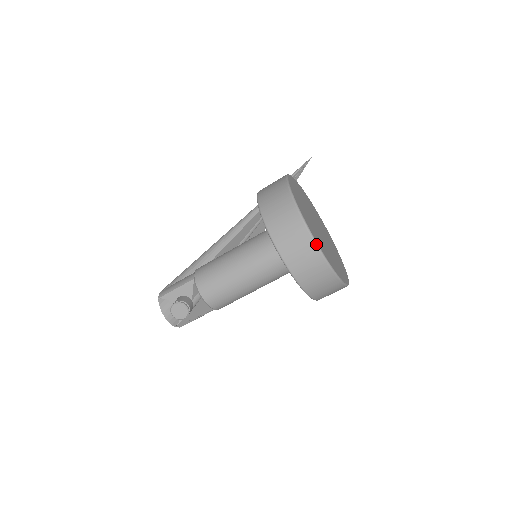
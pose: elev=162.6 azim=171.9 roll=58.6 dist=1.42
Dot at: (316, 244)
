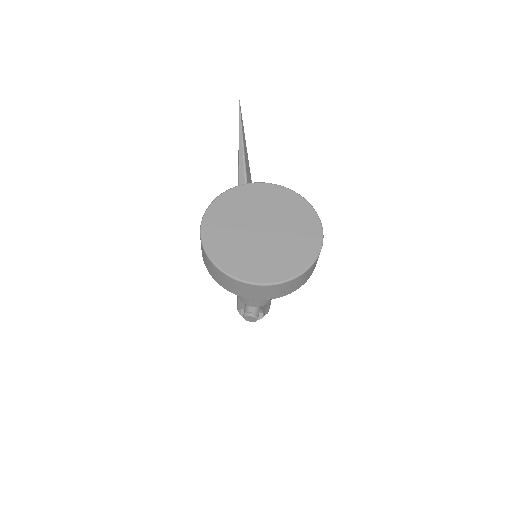
Dot at: (249, 284)
